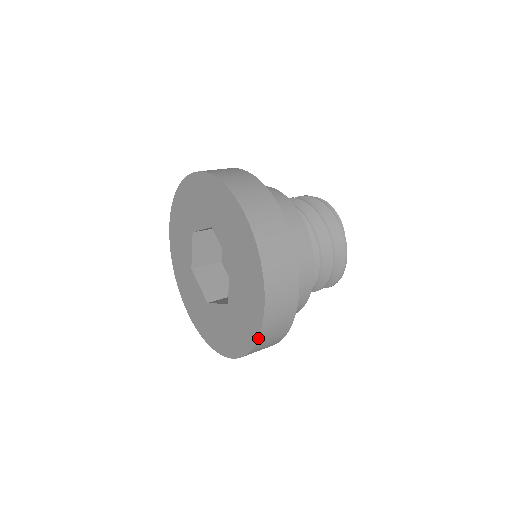
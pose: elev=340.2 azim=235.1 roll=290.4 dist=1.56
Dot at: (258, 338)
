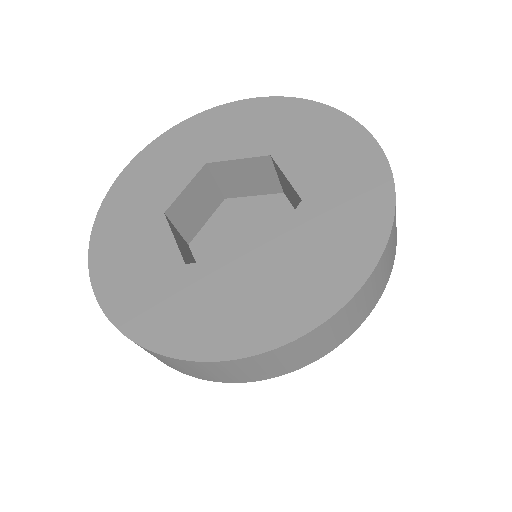
Dot at: (387, 161)
